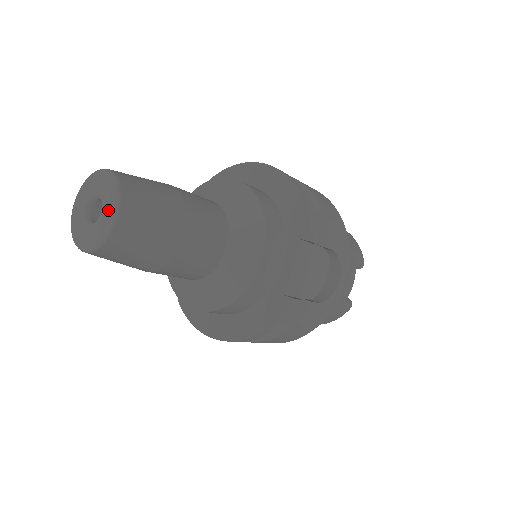
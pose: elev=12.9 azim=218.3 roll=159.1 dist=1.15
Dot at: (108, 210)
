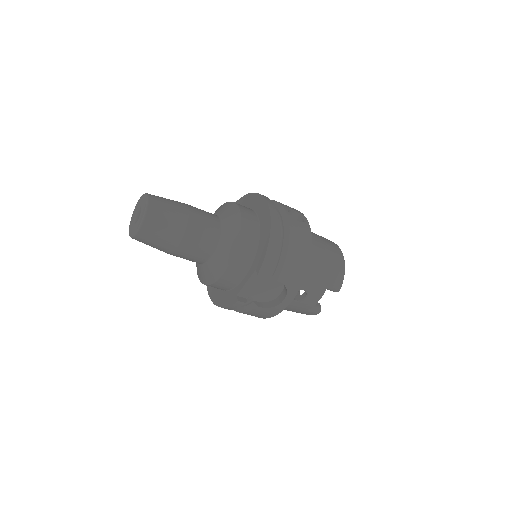
Dot at: (139, 222)
